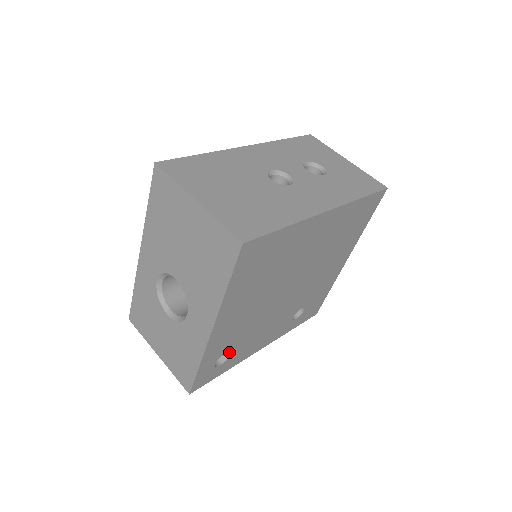
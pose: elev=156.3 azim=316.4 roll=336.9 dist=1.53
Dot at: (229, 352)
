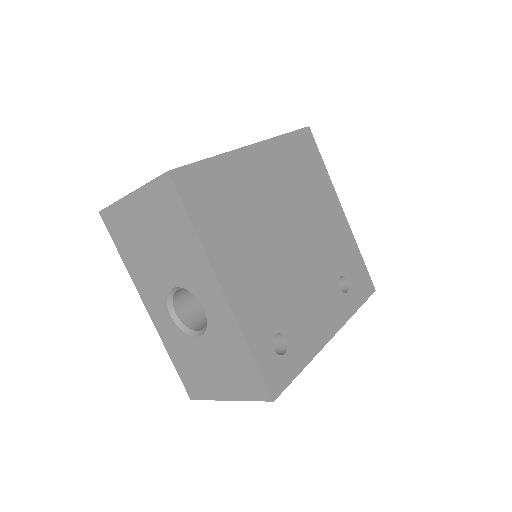
Dot at: (281, 333)
